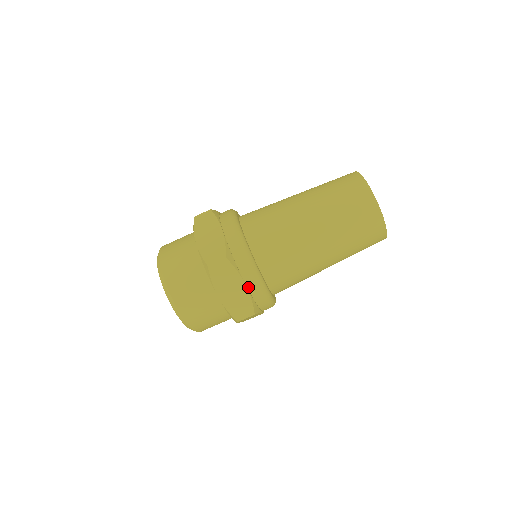
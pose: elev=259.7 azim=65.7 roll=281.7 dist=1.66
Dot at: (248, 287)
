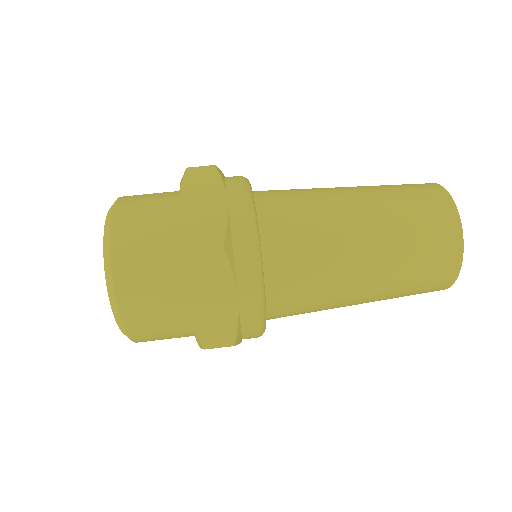
Dot at: (240, 302)
